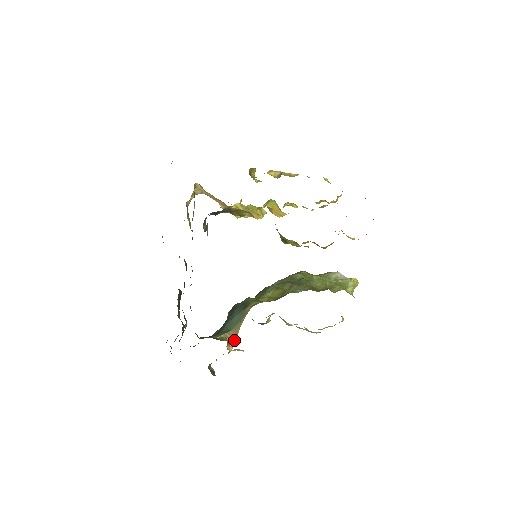
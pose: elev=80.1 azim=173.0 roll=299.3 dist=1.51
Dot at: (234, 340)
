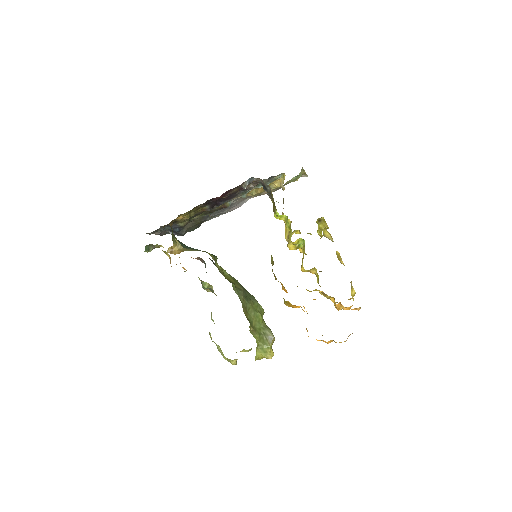
Dot at: (177, 252)
